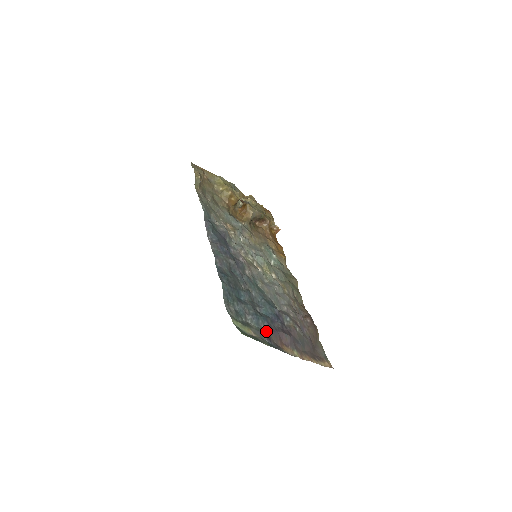
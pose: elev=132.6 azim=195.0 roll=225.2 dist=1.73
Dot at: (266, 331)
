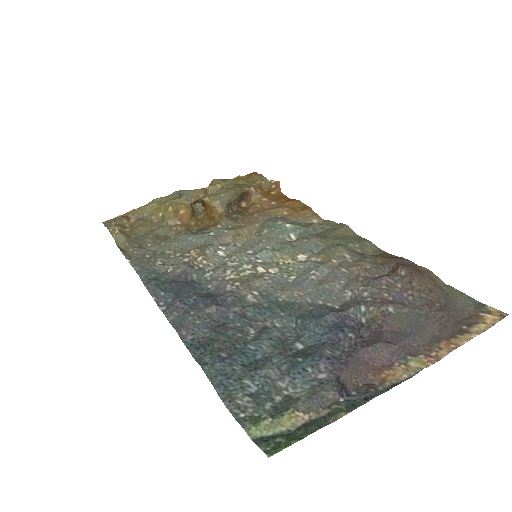
Dot at: (330, 379)
